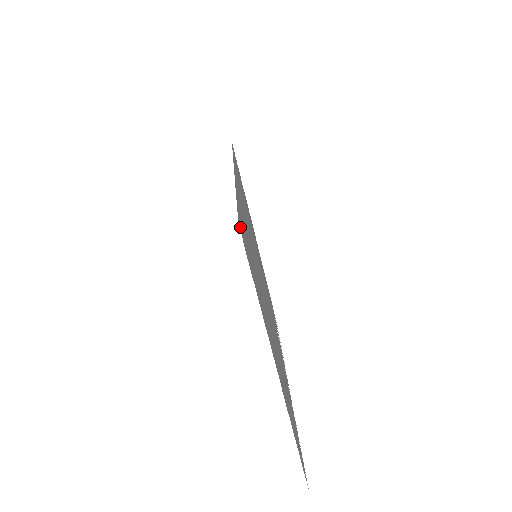
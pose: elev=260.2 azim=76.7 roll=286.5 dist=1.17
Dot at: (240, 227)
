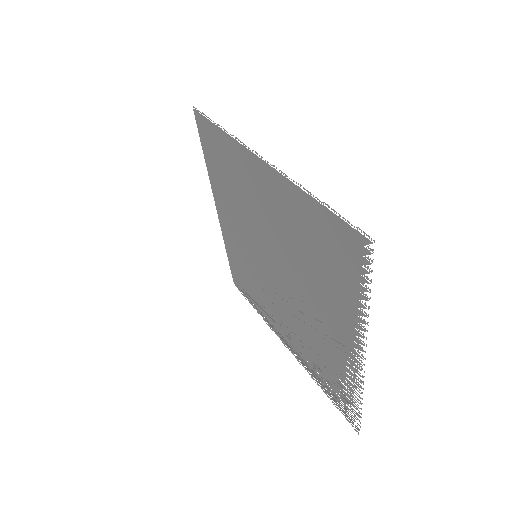
Dot at: (198, 123)
